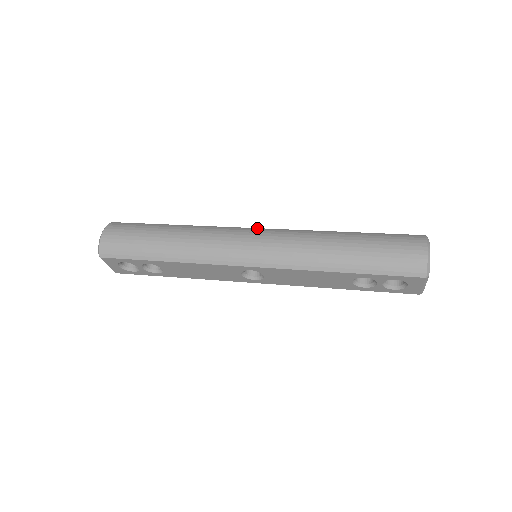
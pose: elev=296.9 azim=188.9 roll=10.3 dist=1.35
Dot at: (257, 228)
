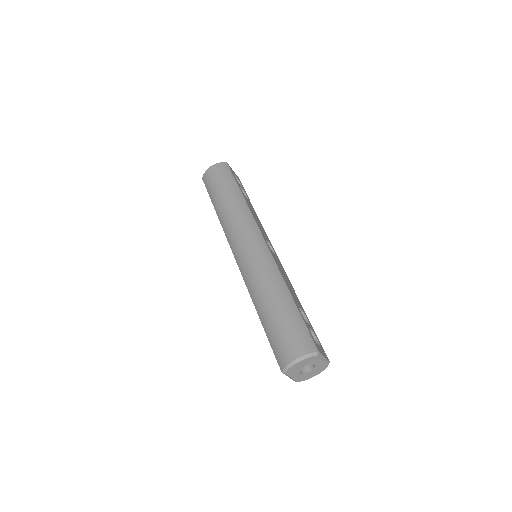
Dot at: (264, 240)
